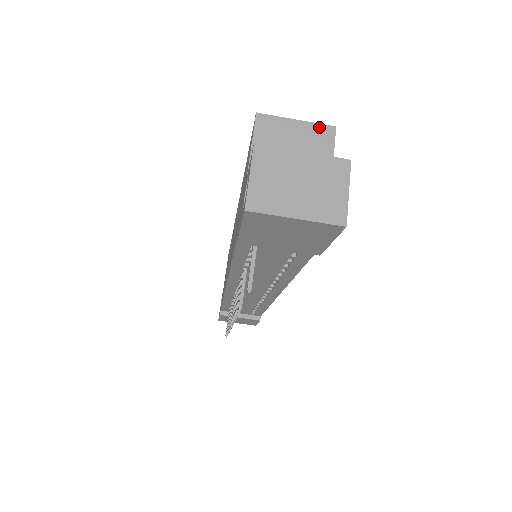
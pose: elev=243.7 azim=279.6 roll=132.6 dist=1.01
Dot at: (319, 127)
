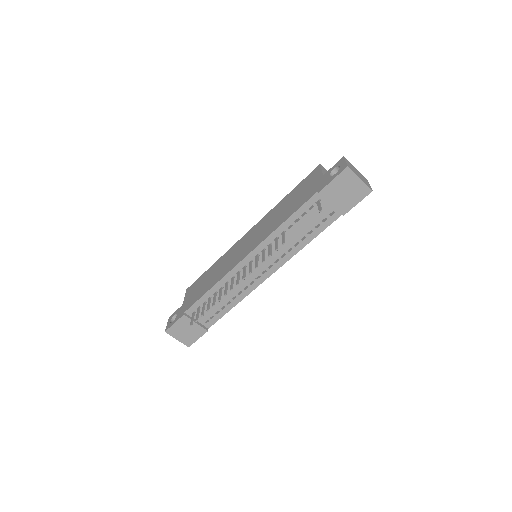
Dot at: occluded
